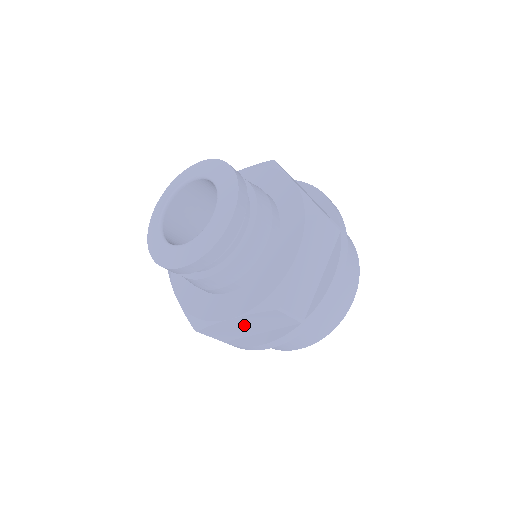
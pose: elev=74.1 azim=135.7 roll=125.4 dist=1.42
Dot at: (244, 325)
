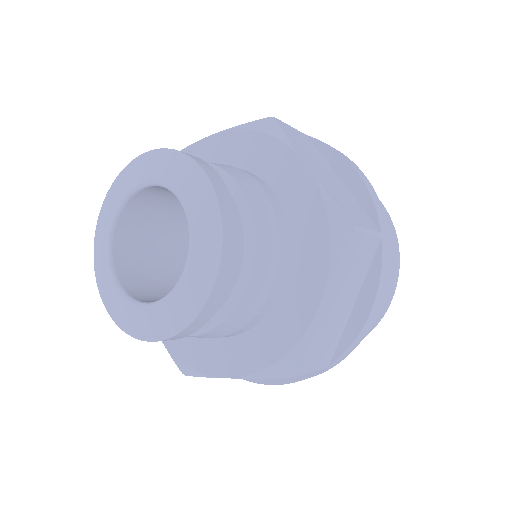
Dot at: occluded
